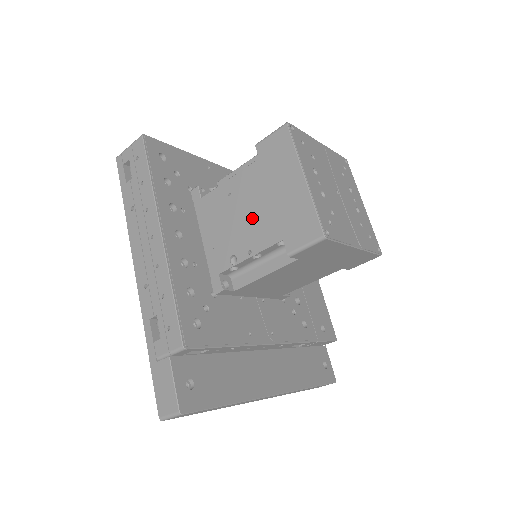
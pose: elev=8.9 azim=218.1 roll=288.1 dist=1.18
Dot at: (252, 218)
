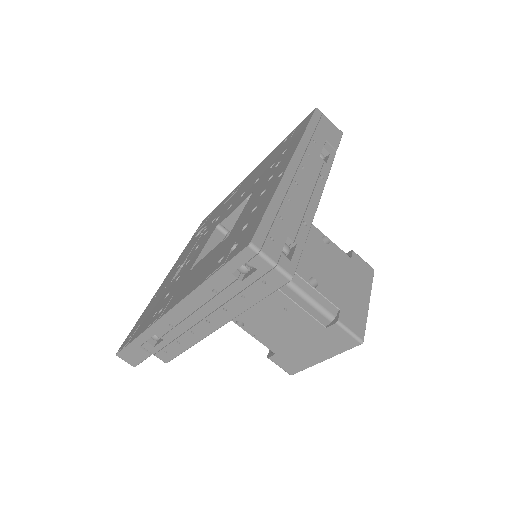
Dot at: (277, 332)
